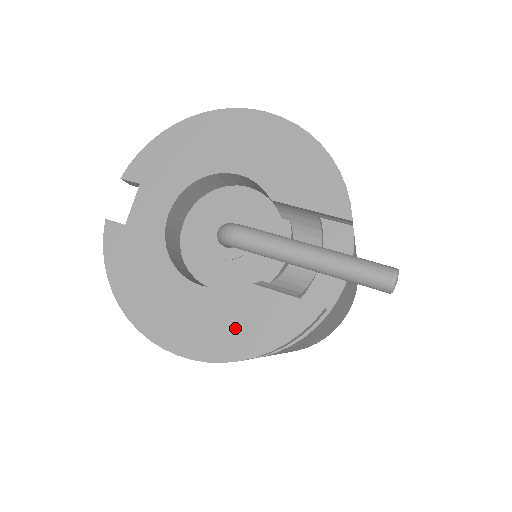
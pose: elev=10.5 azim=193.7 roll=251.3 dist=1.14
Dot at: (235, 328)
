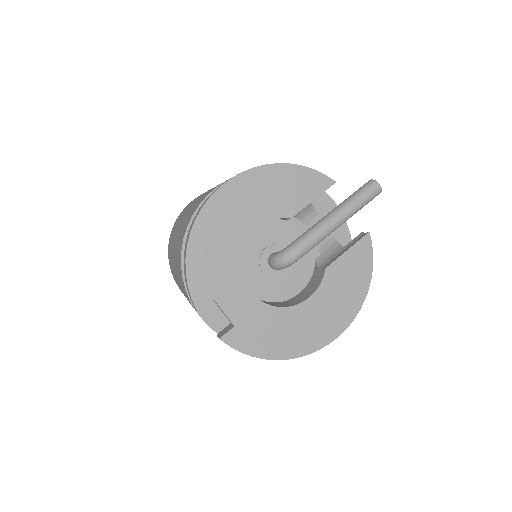
Dot at: (347, 291)
